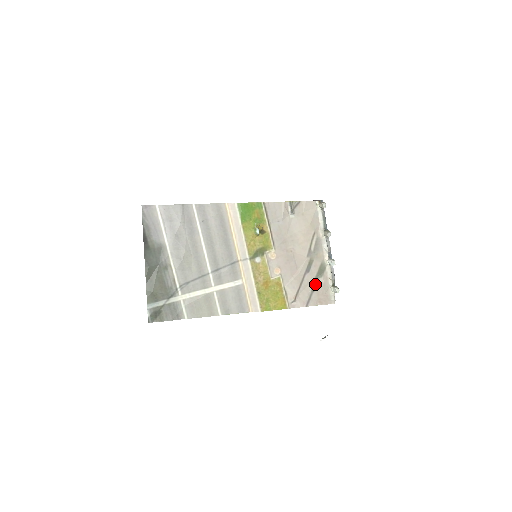
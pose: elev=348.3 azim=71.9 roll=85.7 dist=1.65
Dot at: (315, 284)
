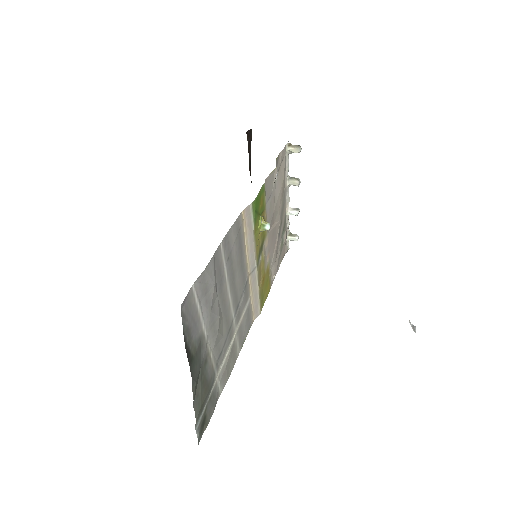
Dot at: (281, 244)
